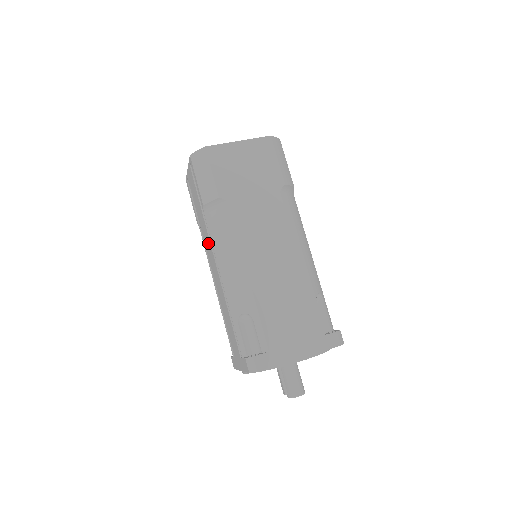
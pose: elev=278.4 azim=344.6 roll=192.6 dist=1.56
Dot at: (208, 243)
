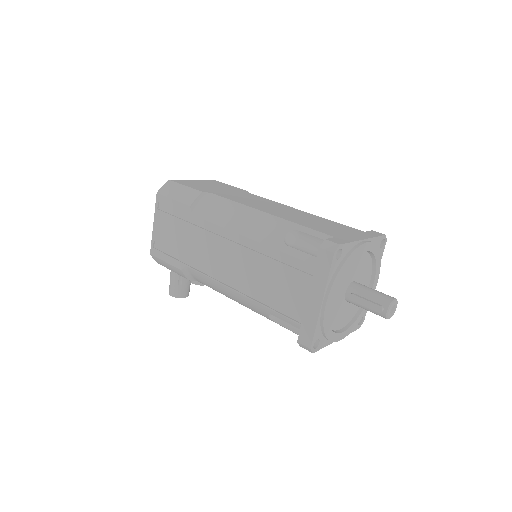
Dot at: (208, 243)
